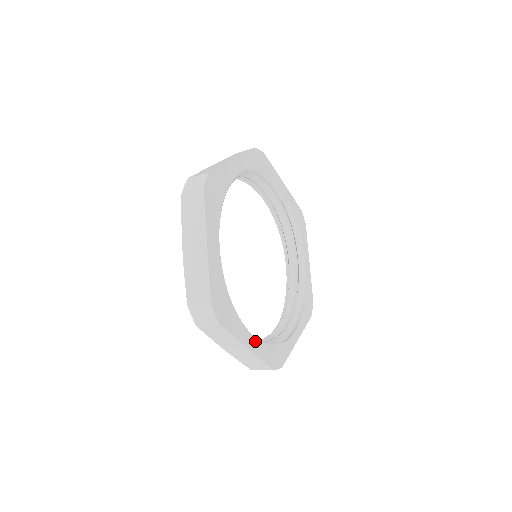
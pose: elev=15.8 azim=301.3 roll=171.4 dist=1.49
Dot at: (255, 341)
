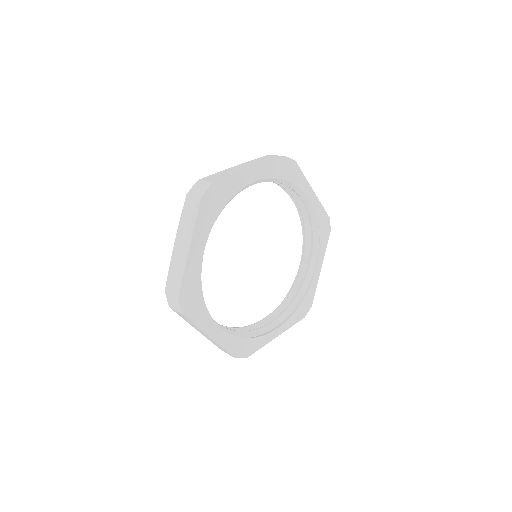
Dot at: (222, 332)
